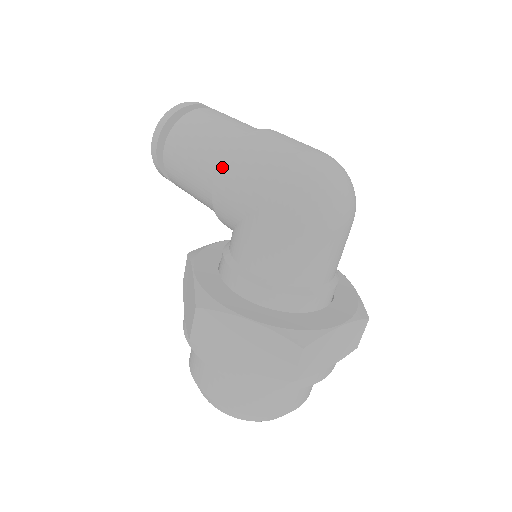
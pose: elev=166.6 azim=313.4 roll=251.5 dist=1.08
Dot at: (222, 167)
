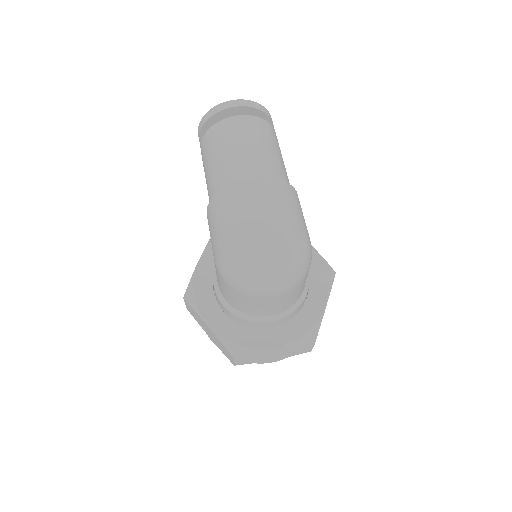
Dot at: (209, 208)
